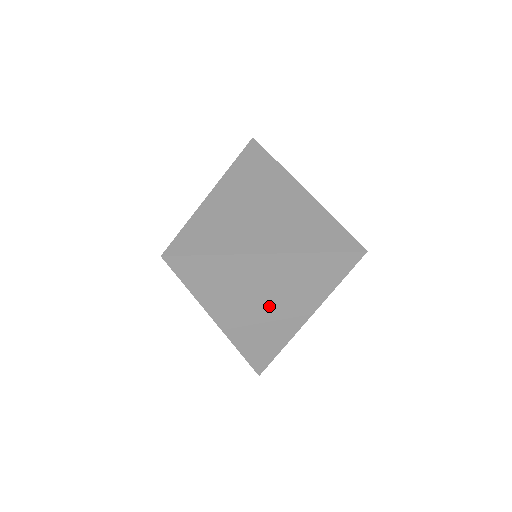
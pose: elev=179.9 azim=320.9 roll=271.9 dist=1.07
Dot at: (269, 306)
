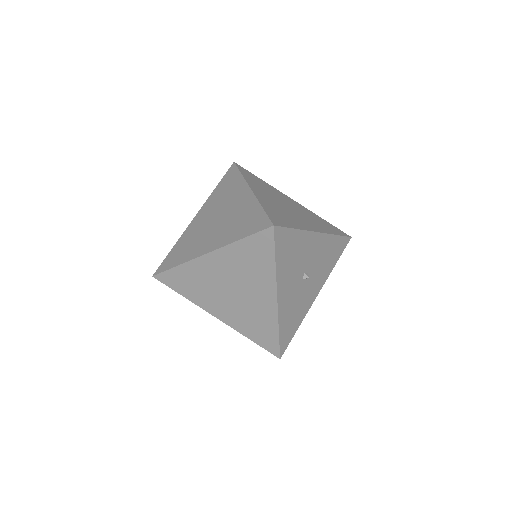
Dot at: (240, 295)
